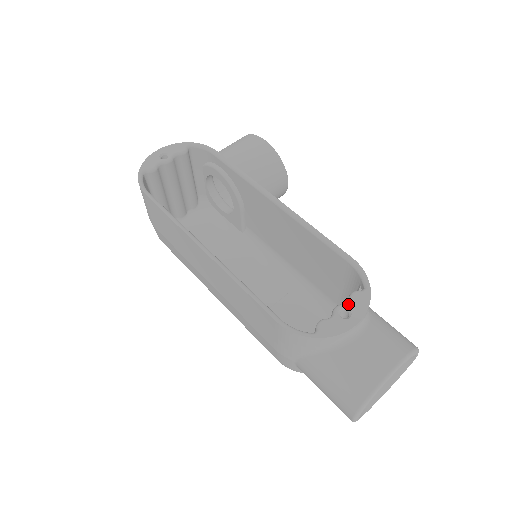
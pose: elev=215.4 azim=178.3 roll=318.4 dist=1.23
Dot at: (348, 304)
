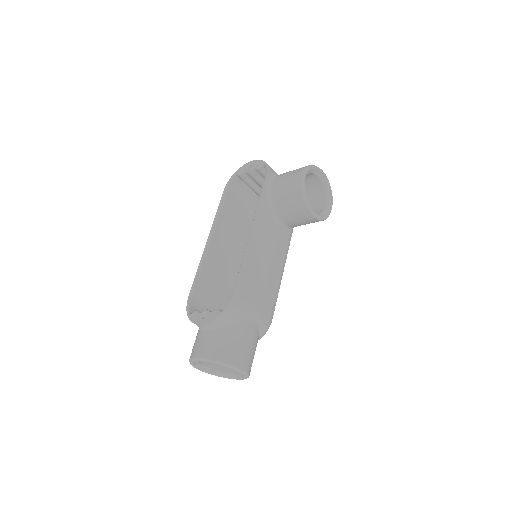
Dot at: (209, 312)
